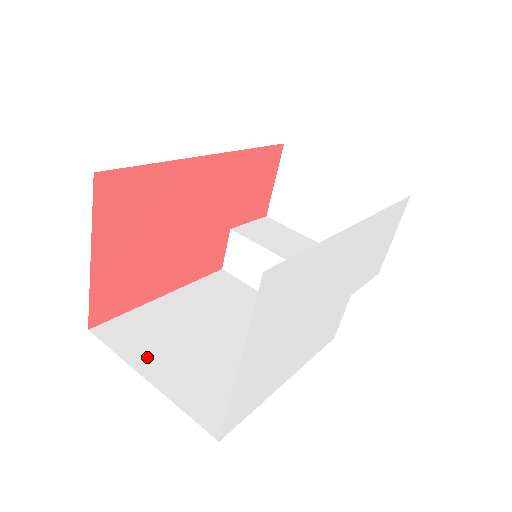
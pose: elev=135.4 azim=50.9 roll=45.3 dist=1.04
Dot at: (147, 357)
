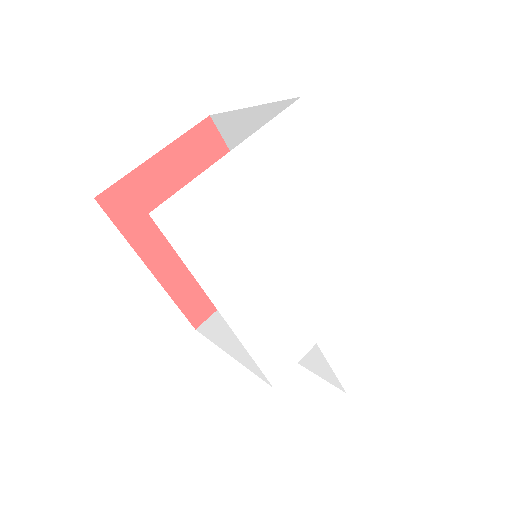
Dot at: occluded
